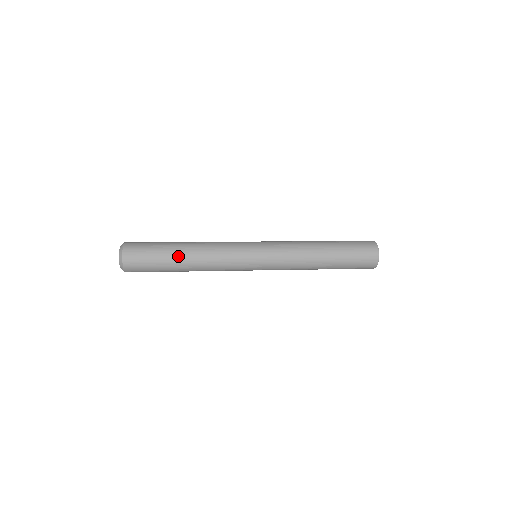
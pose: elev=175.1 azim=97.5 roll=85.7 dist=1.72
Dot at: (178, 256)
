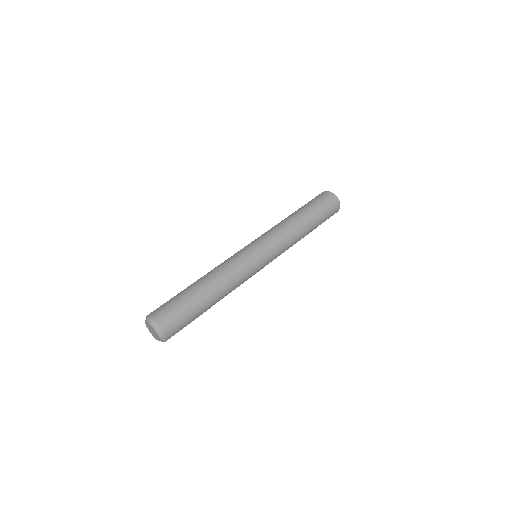
Dot at: (209, 303)
